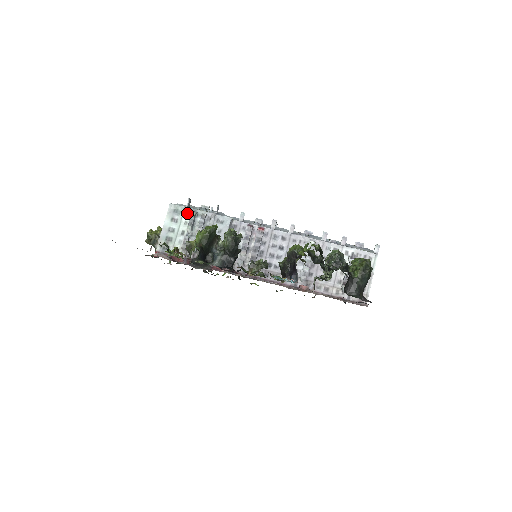
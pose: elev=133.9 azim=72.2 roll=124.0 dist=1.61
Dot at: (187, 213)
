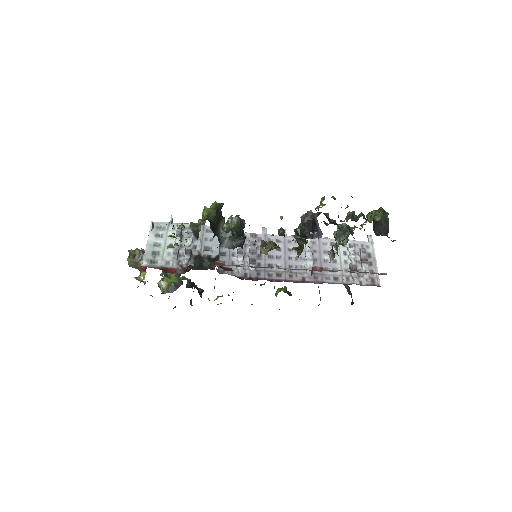
Dot at: occluded
